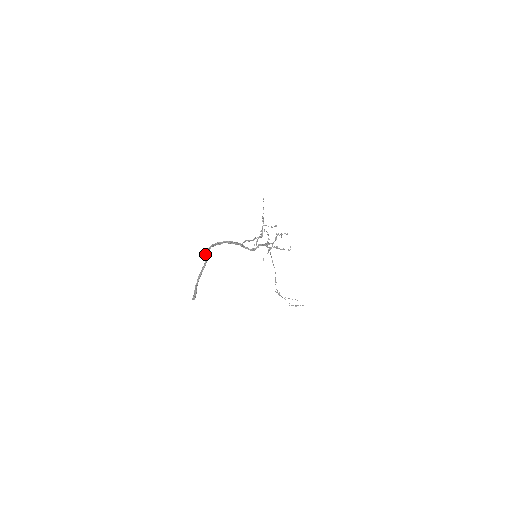
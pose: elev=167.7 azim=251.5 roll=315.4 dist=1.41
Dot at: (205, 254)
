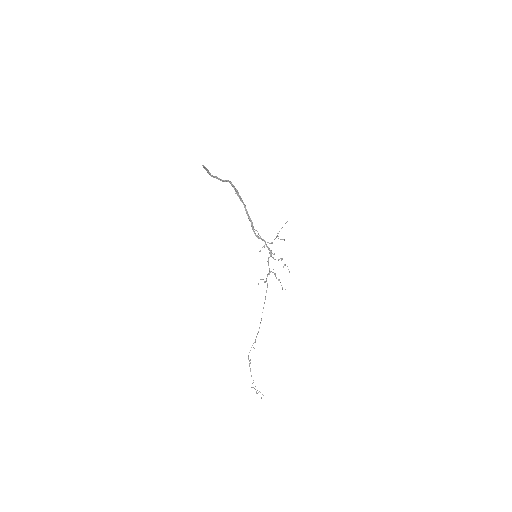
Dot at: (227, 180)
